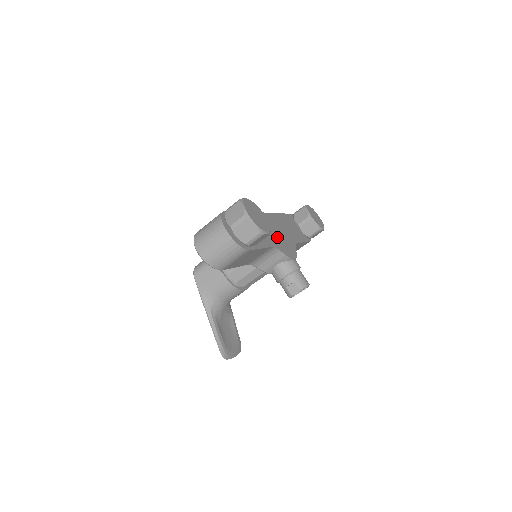
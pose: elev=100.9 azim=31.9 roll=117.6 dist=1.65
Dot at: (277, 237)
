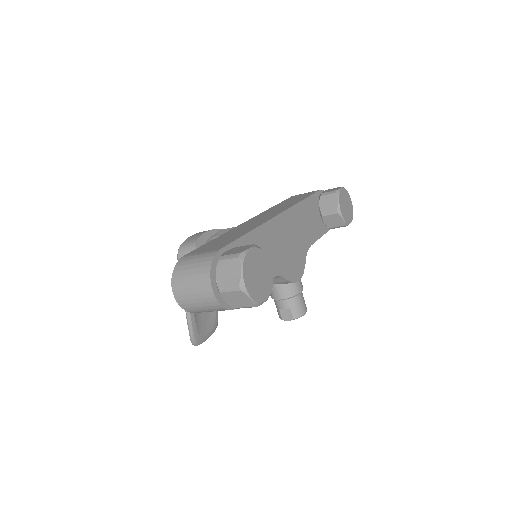
Dot at: (286, 252)
